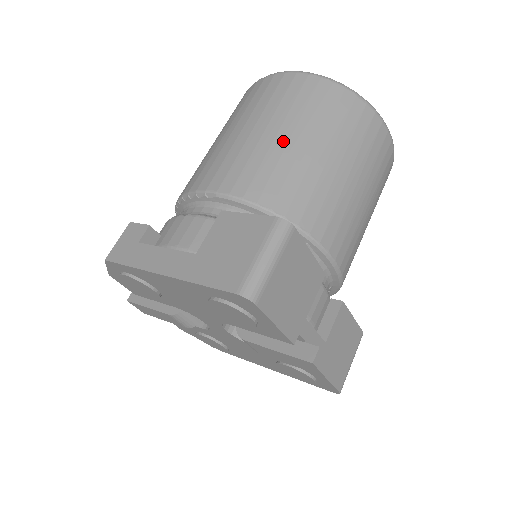
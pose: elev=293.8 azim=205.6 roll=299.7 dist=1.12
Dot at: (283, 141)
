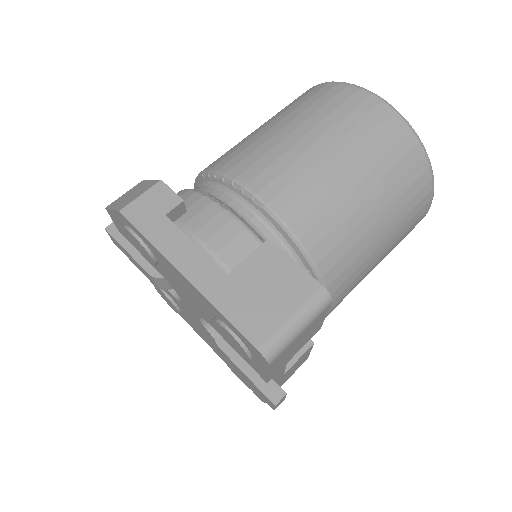
Dot at: (350, 184)
